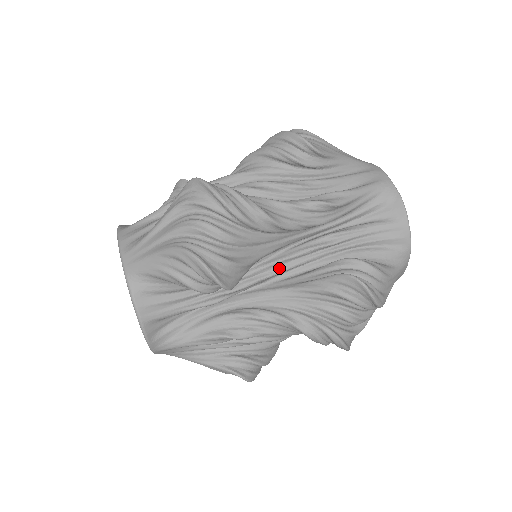
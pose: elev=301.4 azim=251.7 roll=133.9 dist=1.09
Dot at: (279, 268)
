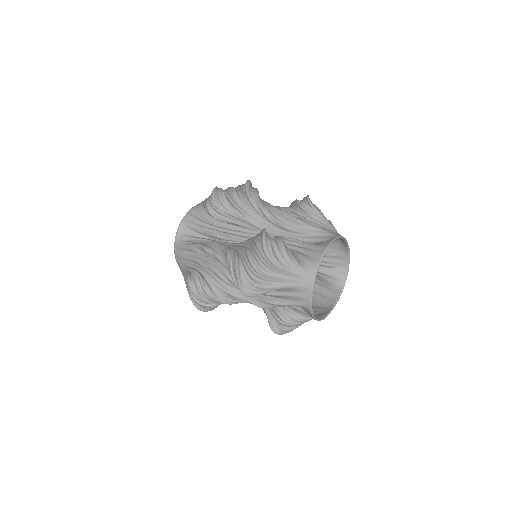
Dot at: occluded
